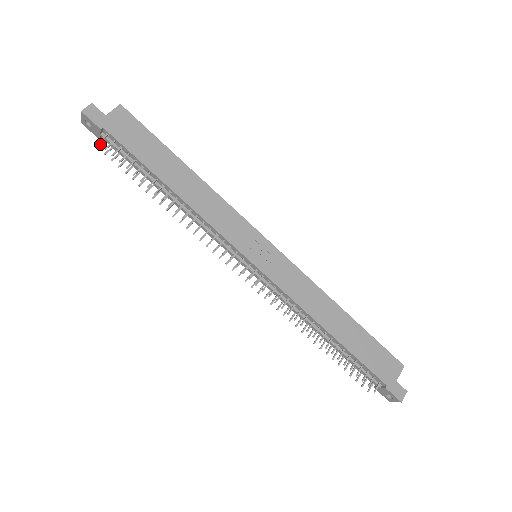
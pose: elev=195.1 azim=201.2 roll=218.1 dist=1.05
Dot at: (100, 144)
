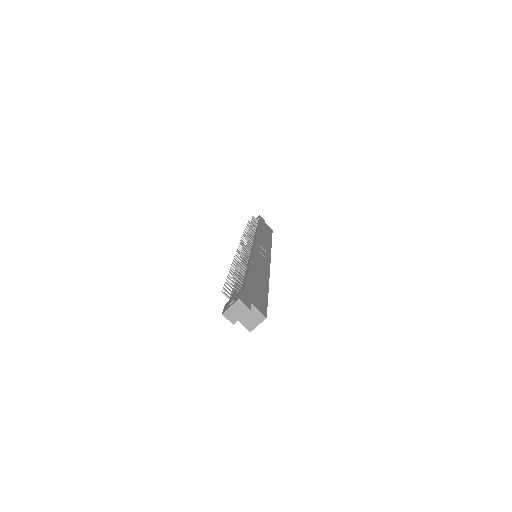
Dot at: occluded
